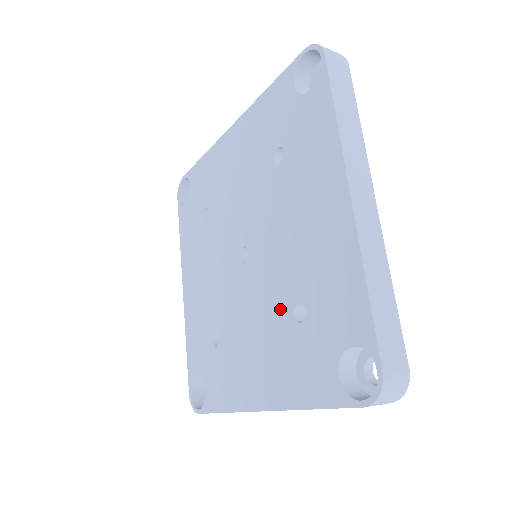
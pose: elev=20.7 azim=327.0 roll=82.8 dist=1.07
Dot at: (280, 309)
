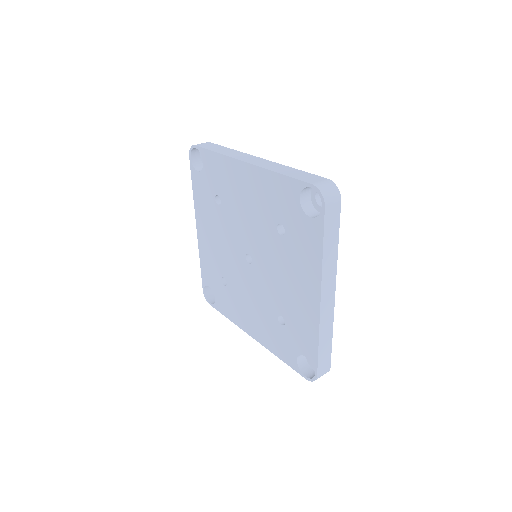
Dot at: (270, 308)
